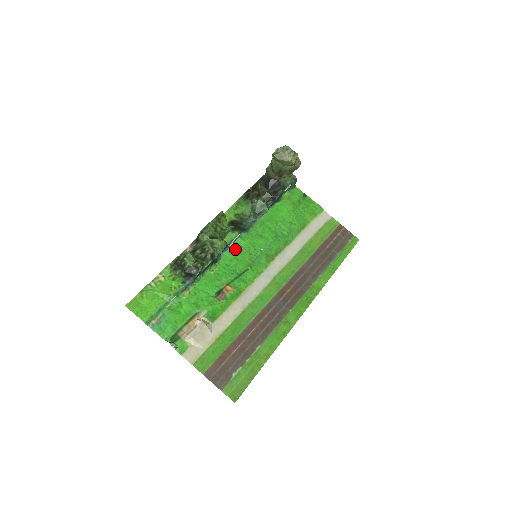
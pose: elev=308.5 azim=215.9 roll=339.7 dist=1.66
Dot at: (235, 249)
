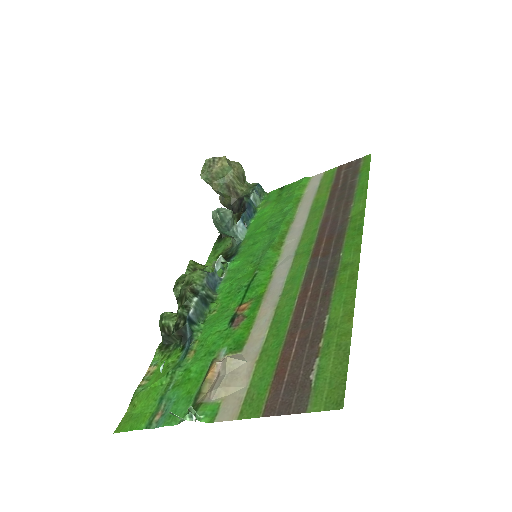
Dot at: (230, 275)
